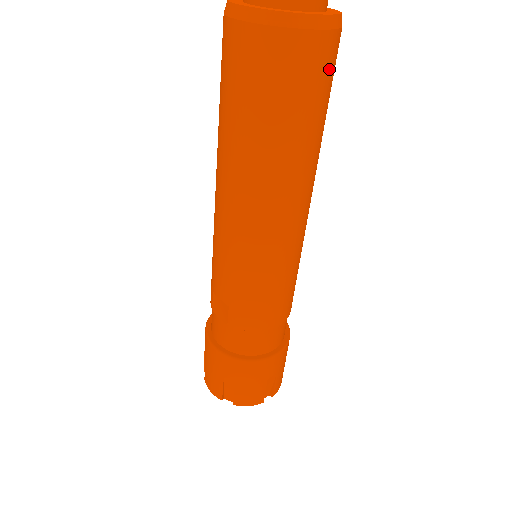
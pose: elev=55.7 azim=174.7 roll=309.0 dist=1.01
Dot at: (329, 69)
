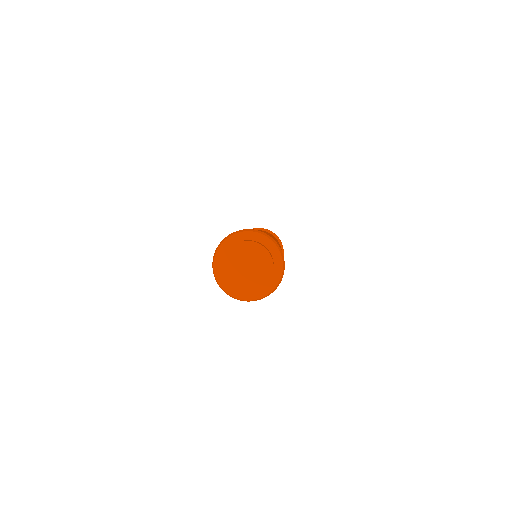
Dot at: occluded
